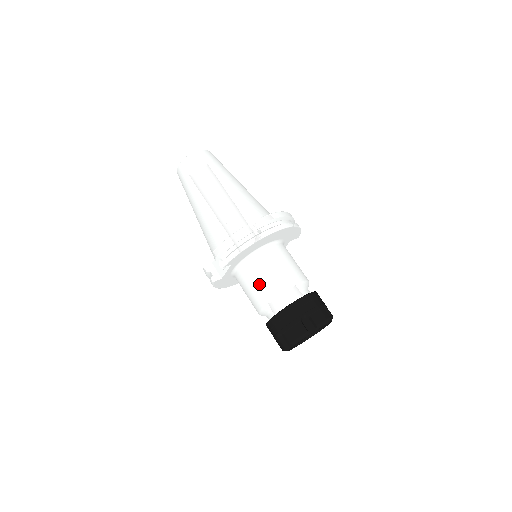
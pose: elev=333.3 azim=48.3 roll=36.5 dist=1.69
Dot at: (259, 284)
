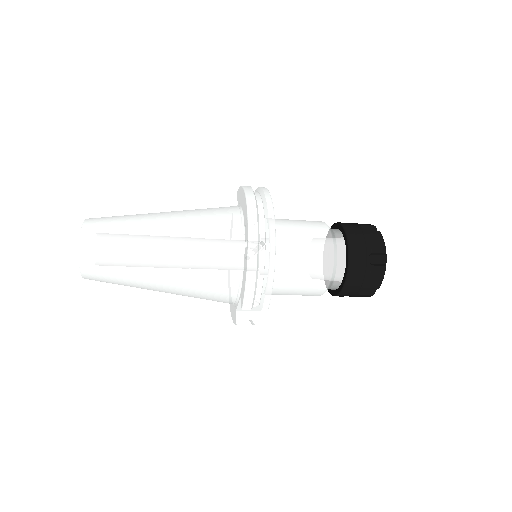
Dot at: (304, 280)
